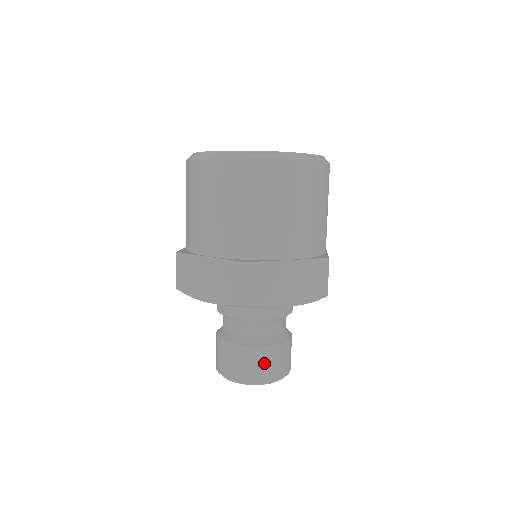
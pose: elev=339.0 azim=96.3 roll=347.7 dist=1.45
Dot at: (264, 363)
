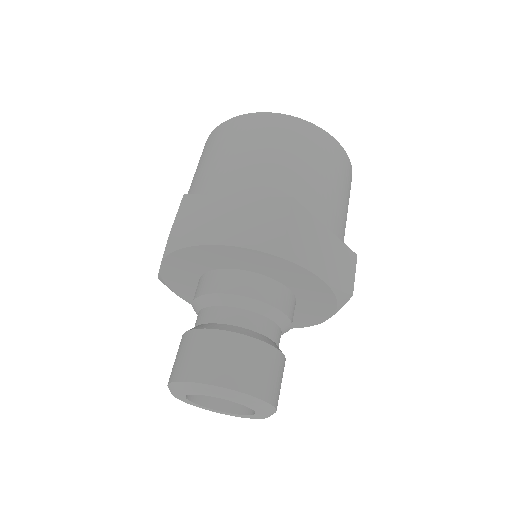
Dot at: (204, 353)
